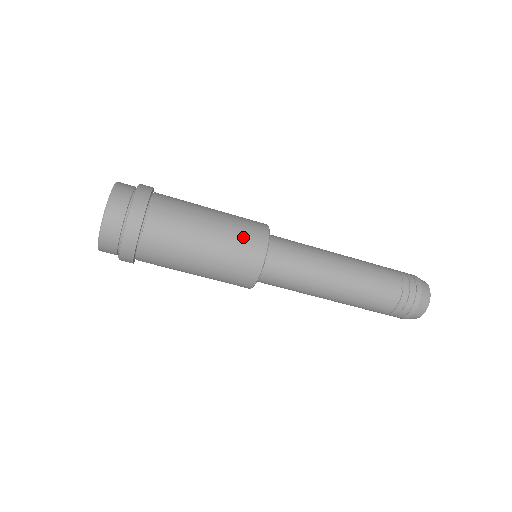
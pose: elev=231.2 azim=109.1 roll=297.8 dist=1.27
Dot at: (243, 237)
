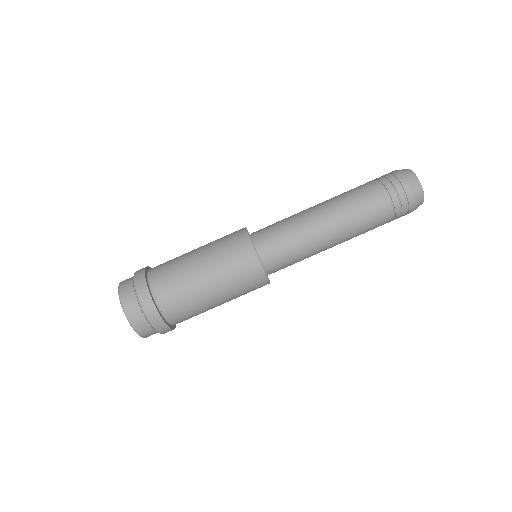
Dot at: (227, 245)
